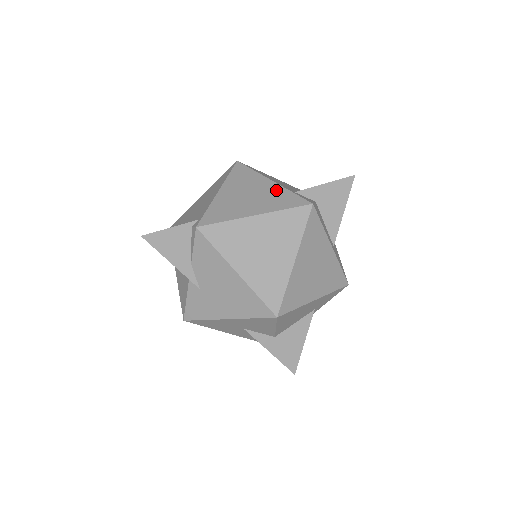
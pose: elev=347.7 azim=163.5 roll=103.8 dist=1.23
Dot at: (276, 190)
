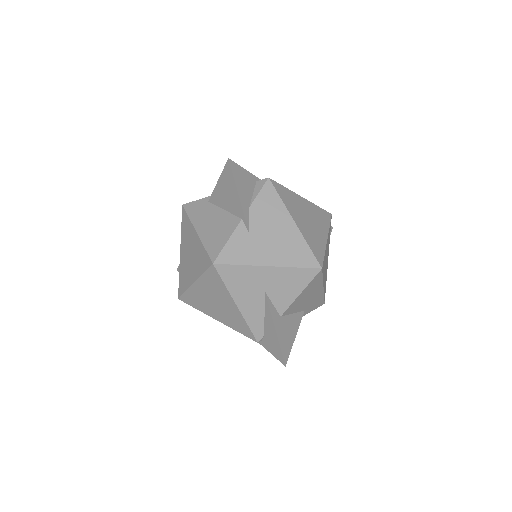
Dot at: occluded
